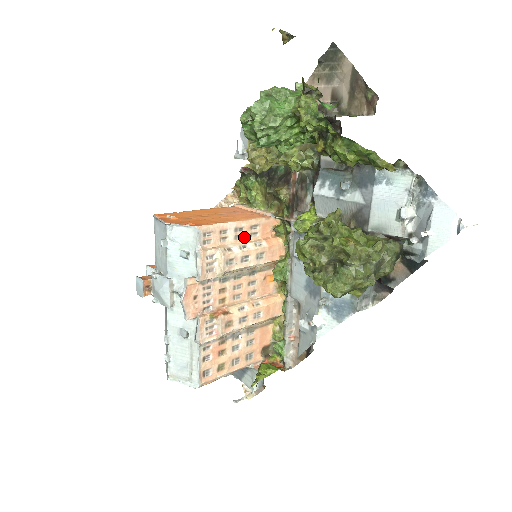
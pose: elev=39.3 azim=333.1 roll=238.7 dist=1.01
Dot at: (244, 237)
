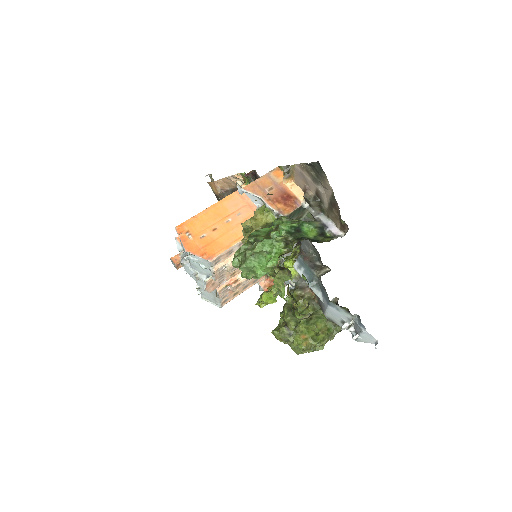
Dot at: occluded
